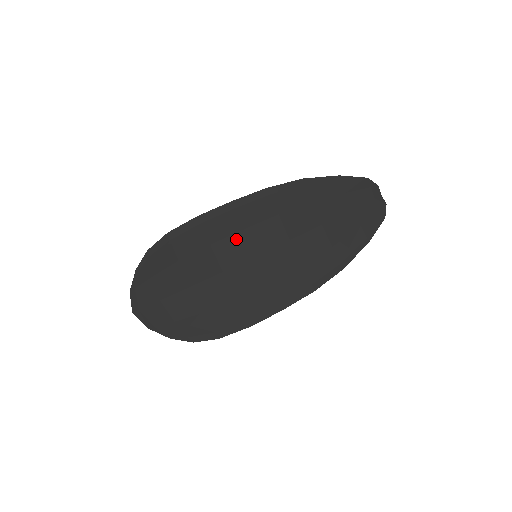
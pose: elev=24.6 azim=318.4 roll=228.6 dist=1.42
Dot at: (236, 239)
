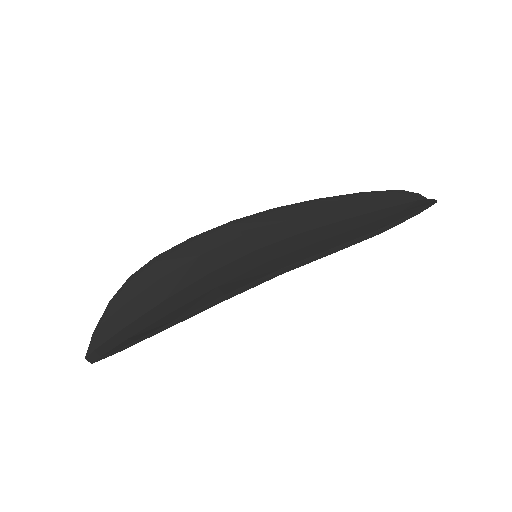
Dot at: (231, 244)
